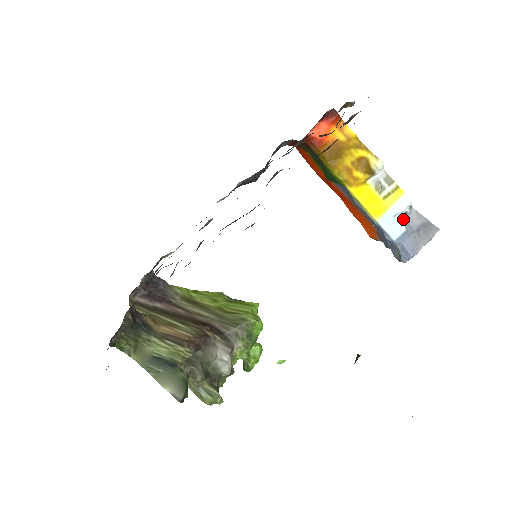
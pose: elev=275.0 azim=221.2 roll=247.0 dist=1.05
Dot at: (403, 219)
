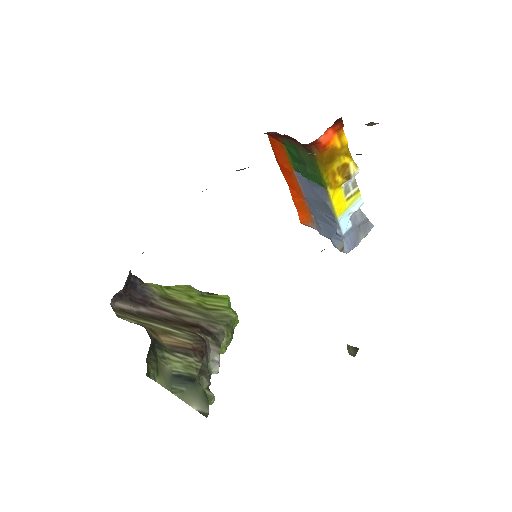
Dot at: (351, 216)
